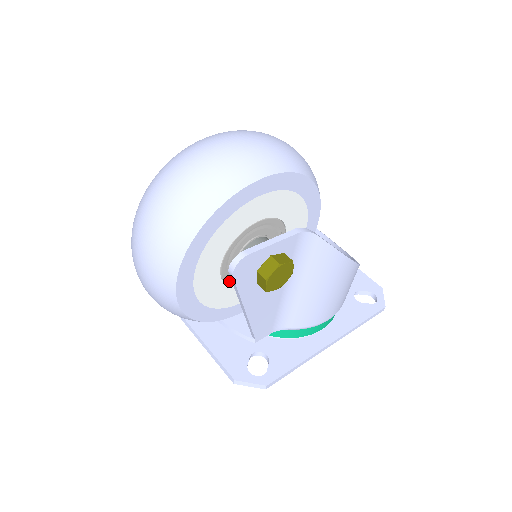
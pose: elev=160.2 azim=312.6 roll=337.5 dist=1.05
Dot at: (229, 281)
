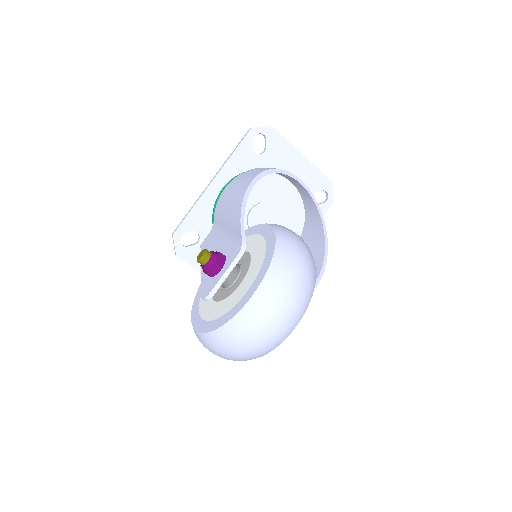
Dot at: occluded
